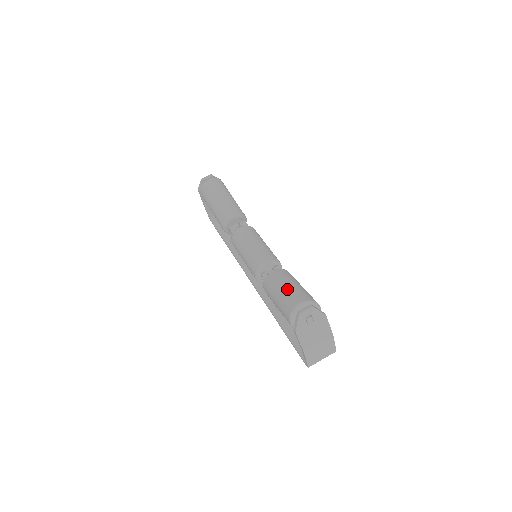
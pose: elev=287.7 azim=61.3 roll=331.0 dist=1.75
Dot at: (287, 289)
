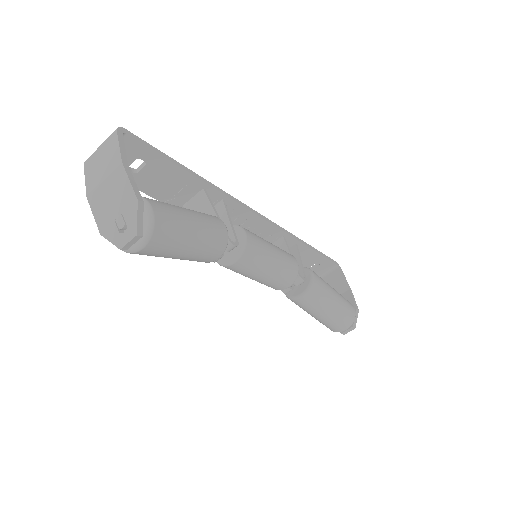
Dot at: (328, 319)
